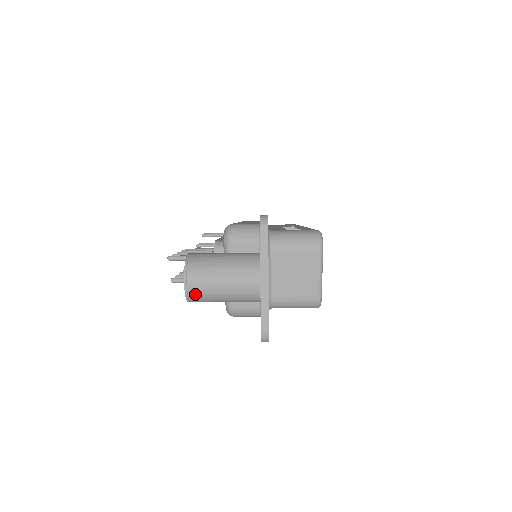
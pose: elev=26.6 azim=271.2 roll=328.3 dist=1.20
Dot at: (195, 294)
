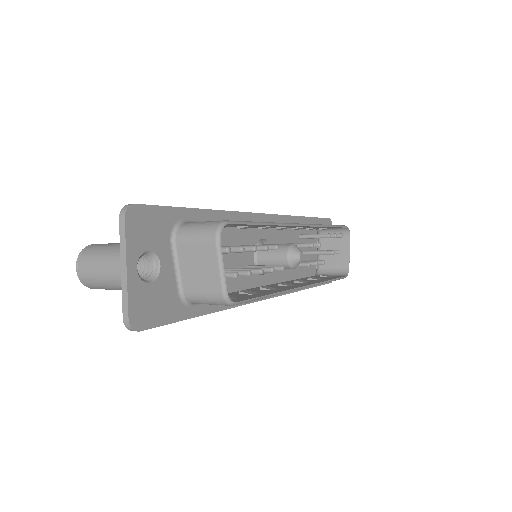
Dot at: (86, 280)
